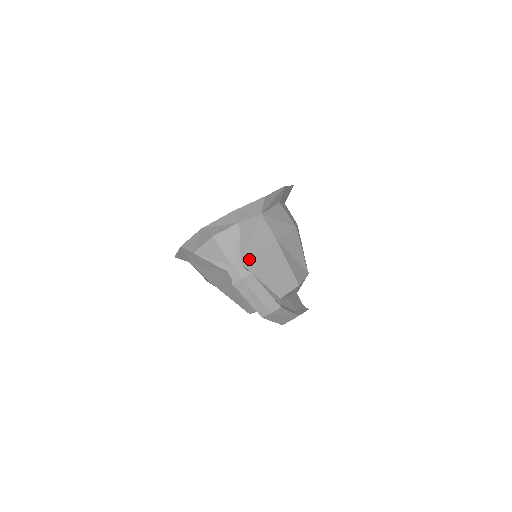
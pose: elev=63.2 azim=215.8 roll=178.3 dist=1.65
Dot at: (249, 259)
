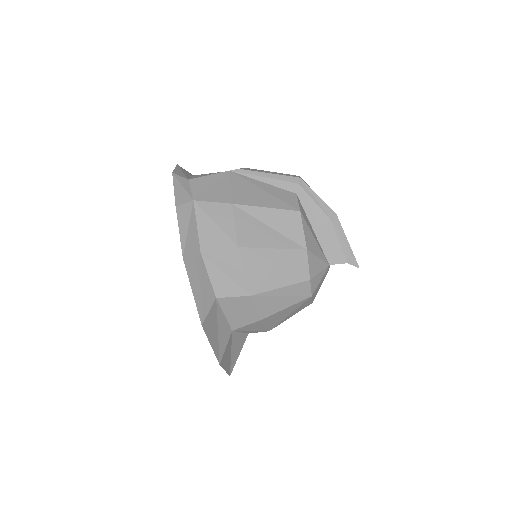
Dot at: occluded
